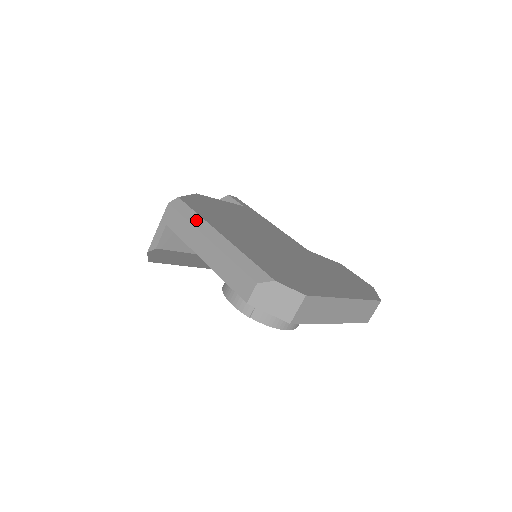
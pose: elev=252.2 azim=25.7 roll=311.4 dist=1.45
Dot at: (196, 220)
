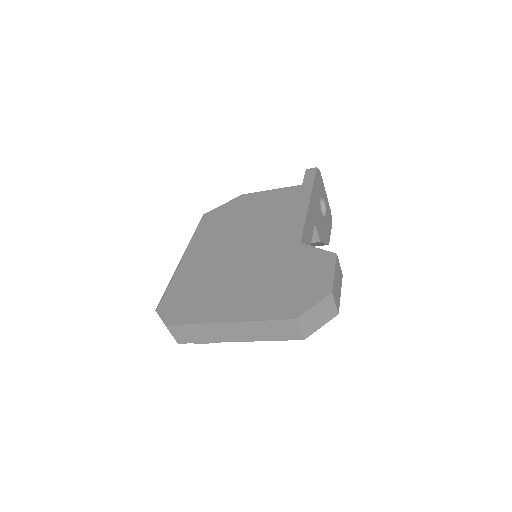
Dot at: occluded
